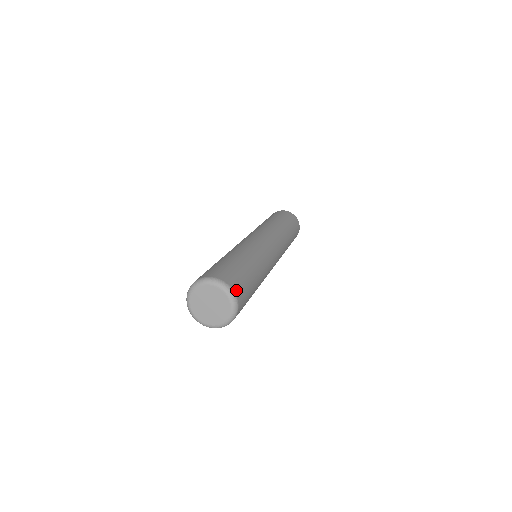
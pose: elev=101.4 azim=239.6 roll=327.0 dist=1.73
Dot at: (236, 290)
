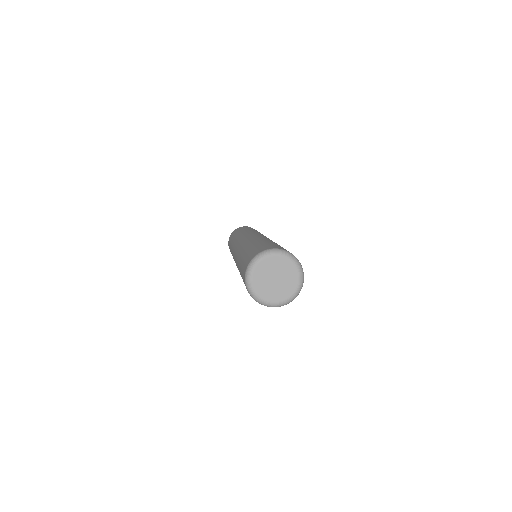
Dot at: (278, 248)
